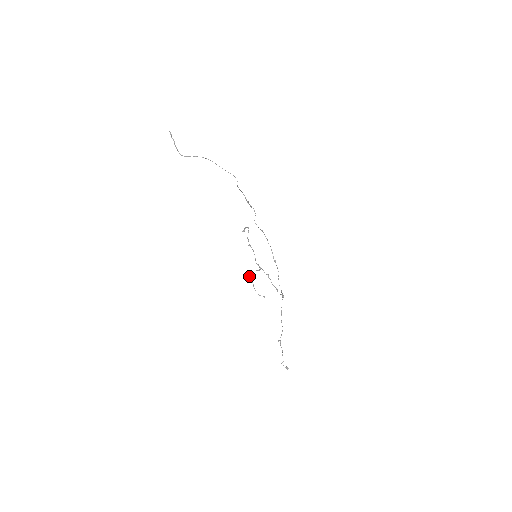
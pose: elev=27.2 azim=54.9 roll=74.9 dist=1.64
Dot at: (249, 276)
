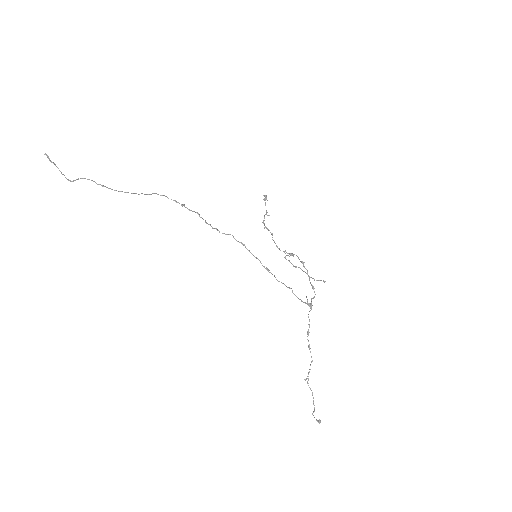
Dot at: occluded
